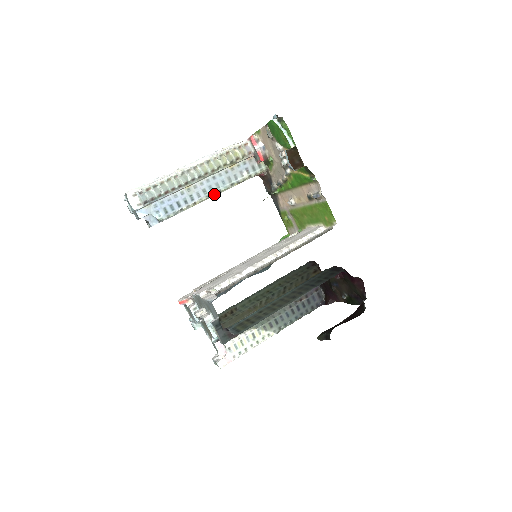
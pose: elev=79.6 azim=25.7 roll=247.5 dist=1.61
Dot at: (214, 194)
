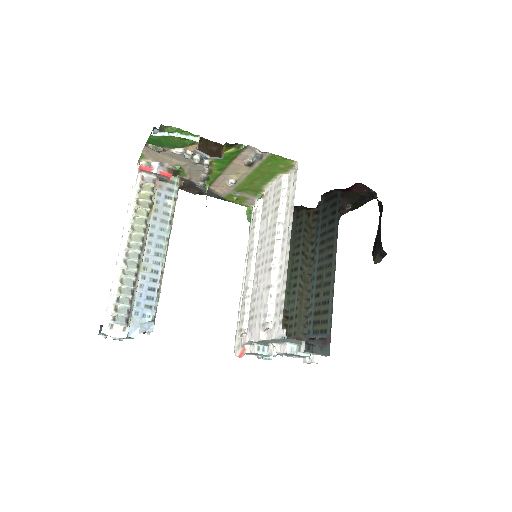
Dot at: (166, 247)
